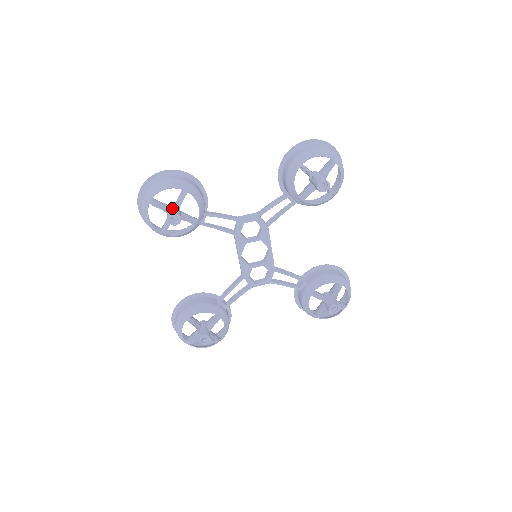
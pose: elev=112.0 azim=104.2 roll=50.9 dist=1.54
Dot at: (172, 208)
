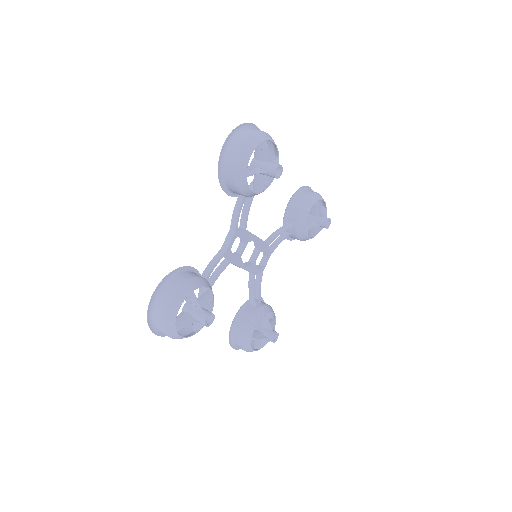
Dot at: (195, 314)
